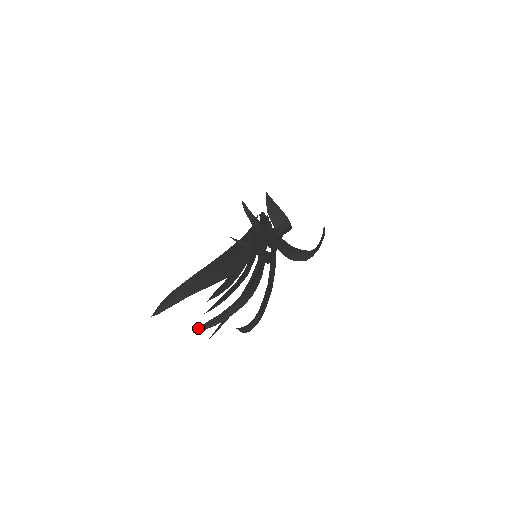
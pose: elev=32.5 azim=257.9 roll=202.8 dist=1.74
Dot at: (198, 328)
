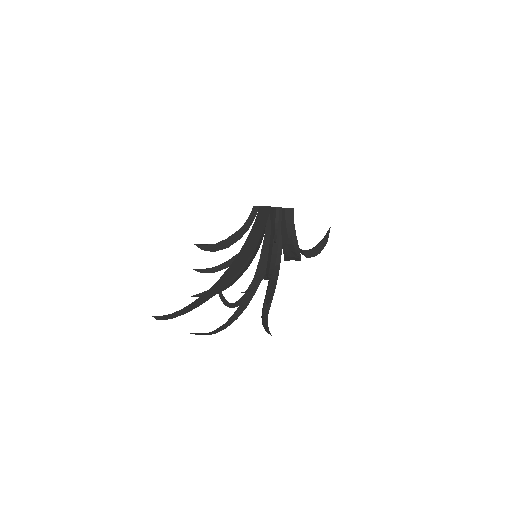
Dot at: occluded
